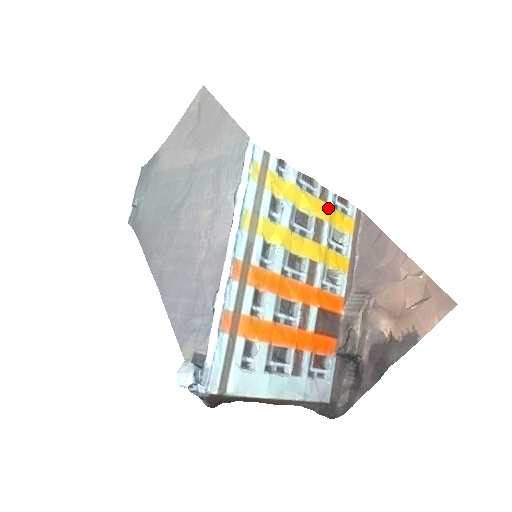
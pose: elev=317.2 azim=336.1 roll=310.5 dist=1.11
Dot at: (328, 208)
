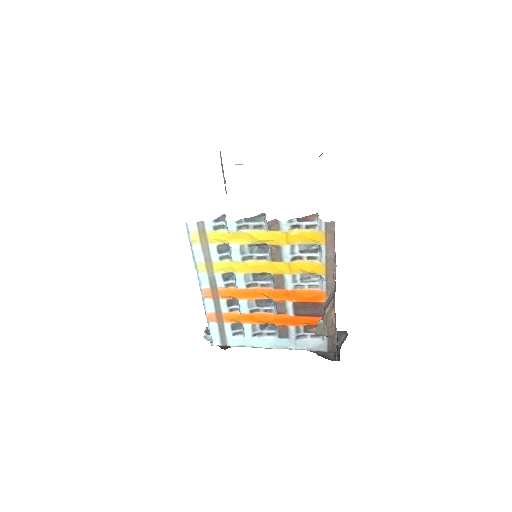
Dot at: (282, 235)
